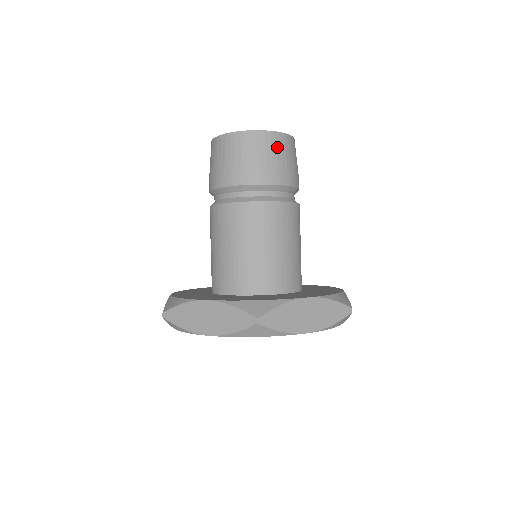
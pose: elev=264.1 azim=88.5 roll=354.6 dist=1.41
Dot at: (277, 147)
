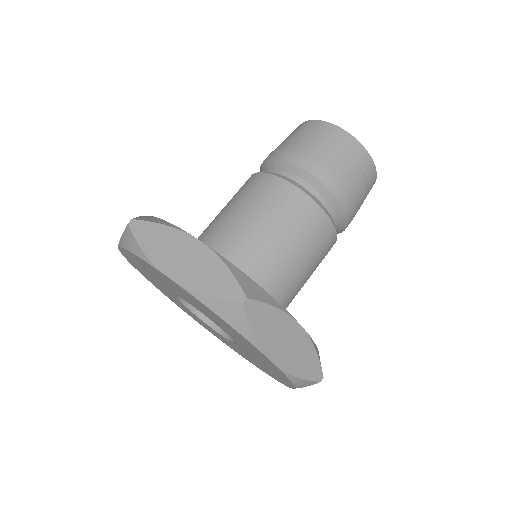
Dot at: (364, 173)
